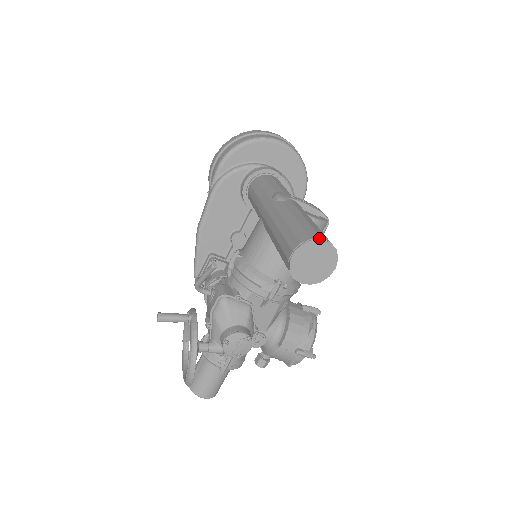
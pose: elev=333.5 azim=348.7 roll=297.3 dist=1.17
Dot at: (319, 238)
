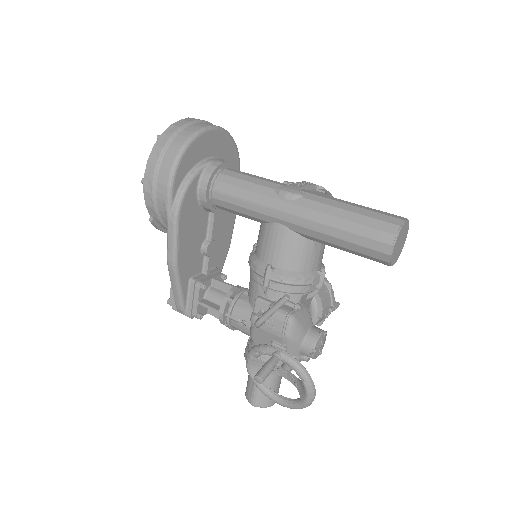
Dot at: (403, 221)
